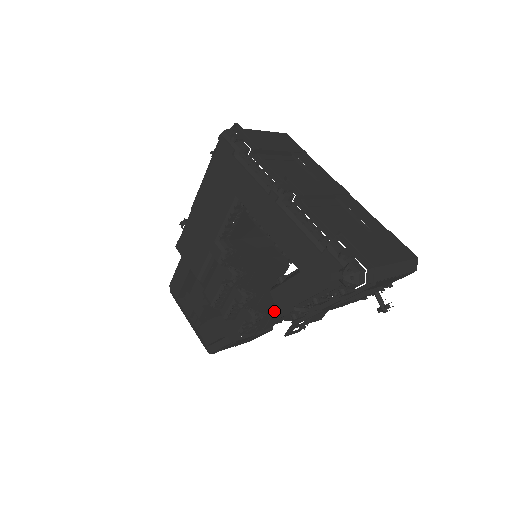
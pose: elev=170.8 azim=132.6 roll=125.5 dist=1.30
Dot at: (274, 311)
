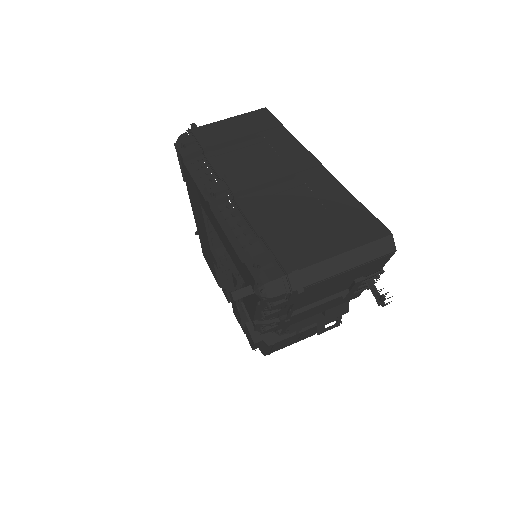
Dot at: occluded
